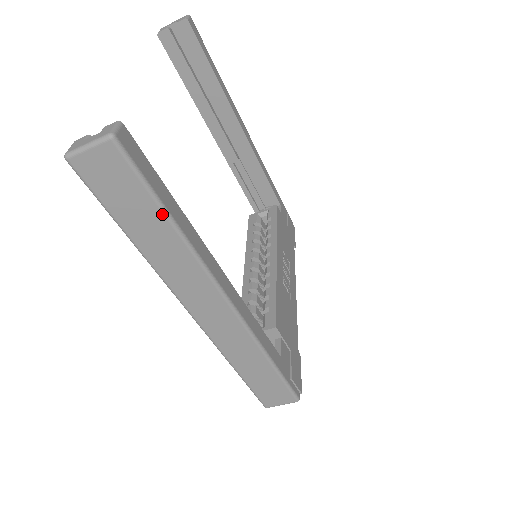
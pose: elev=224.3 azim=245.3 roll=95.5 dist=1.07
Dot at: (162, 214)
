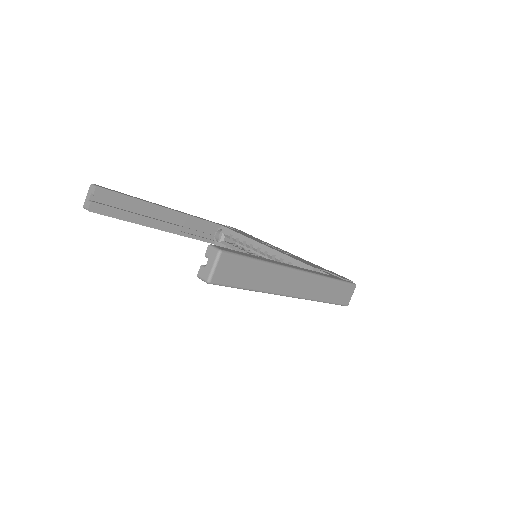
Dot at: (256, 262)
